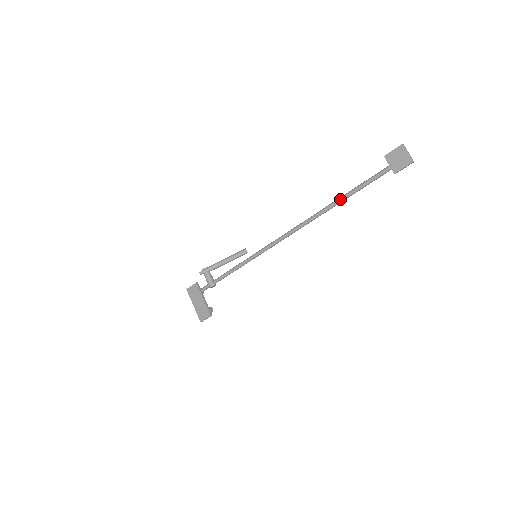
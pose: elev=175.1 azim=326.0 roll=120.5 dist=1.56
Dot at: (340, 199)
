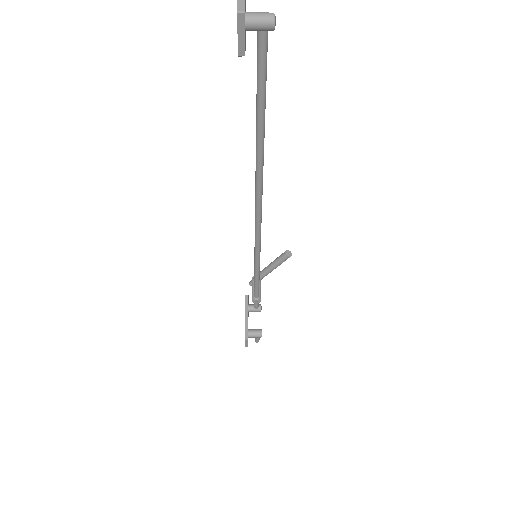
Dot at: occluded
